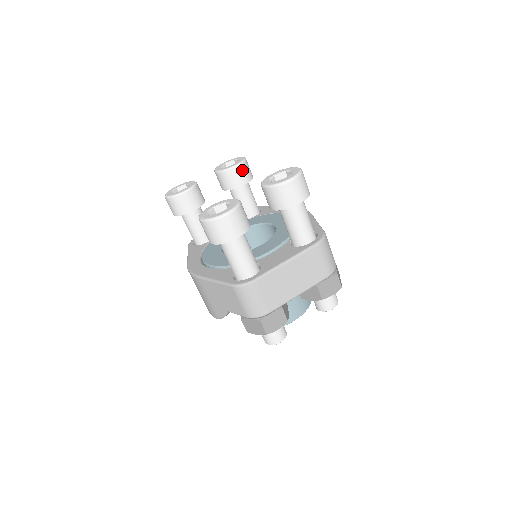
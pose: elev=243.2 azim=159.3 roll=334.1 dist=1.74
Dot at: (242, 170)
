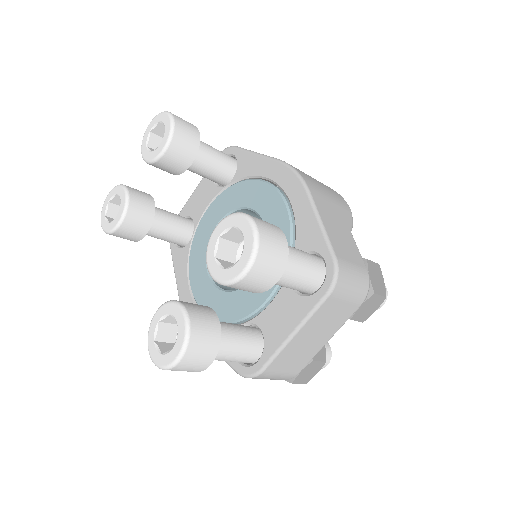
Dot at: (177, 148)
